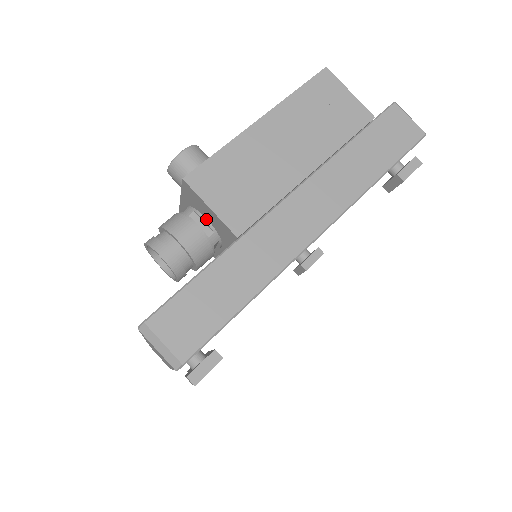
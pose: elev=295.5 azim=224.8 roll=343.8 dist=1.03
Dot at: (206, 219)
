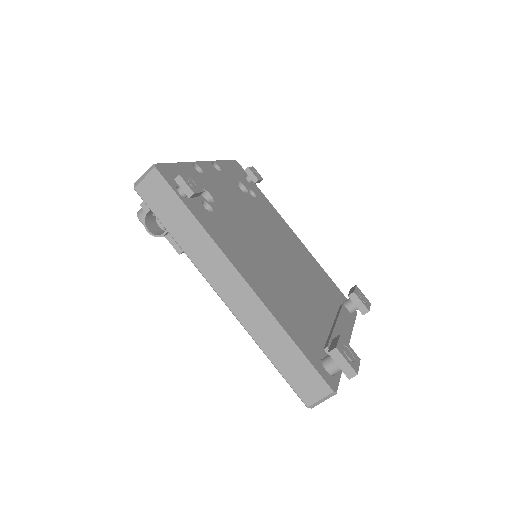
Dot at: occluded
